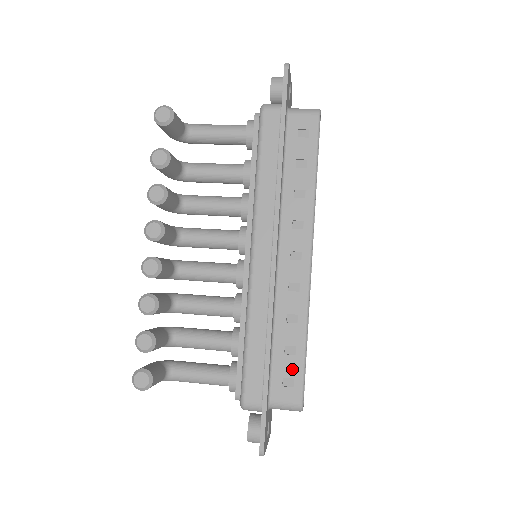
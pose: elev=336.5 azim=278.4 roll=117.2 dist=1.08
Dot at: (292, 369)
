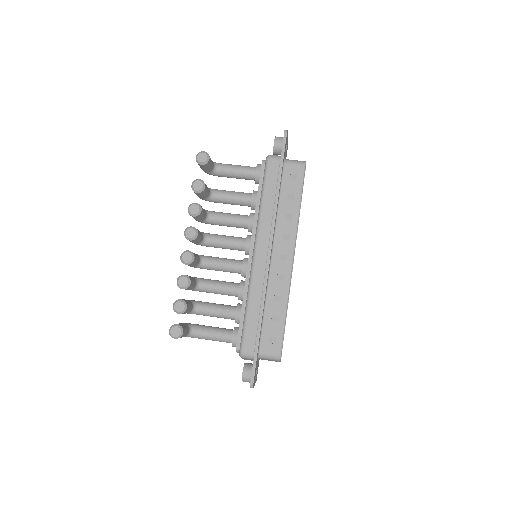
Dot at: (275, 332)
